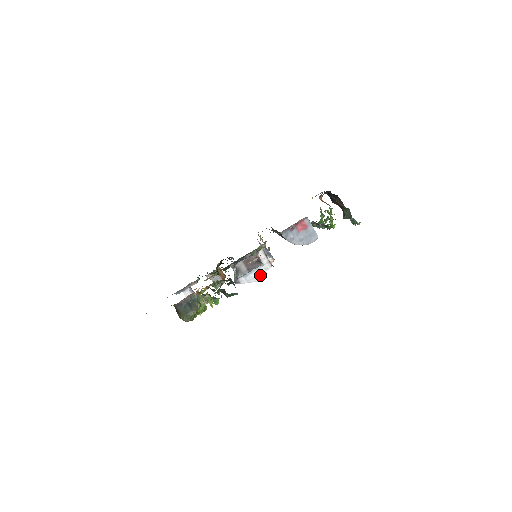
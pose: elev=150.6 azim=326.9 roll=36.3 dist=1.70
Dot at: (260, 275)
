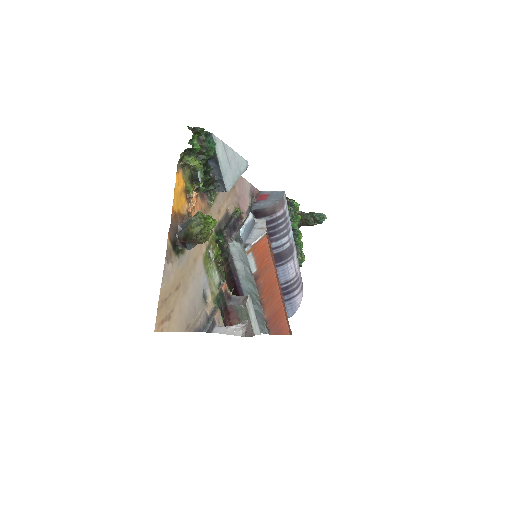
Dot at: (262, 229)
